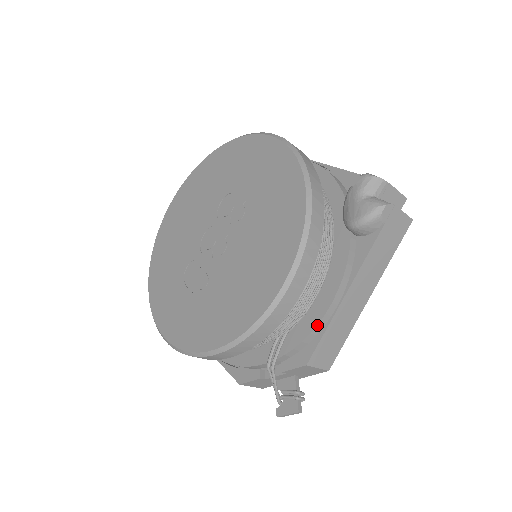
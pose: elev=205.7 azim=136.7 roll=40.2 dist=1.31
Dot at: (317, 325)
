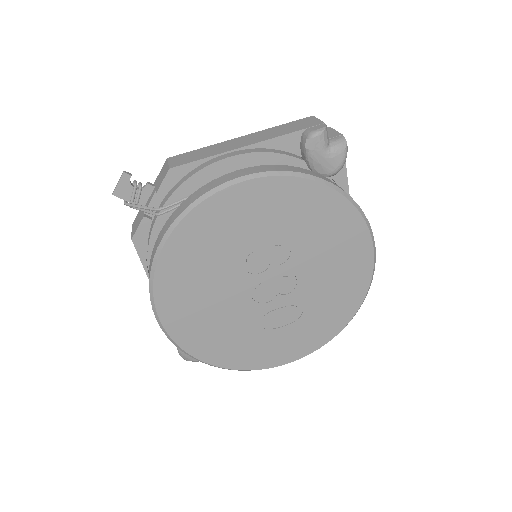
Dot at: occluded
